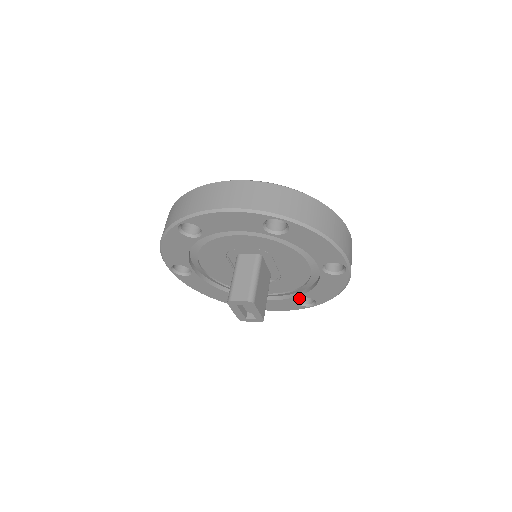
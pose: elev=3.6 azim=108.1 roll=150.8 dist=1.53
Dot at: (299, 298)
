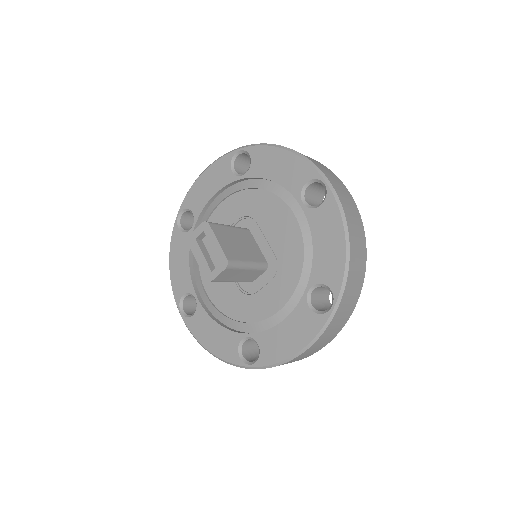
Dot at: (318, 309)
